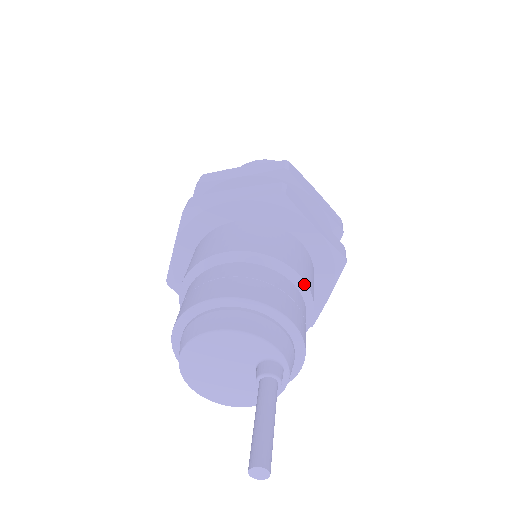
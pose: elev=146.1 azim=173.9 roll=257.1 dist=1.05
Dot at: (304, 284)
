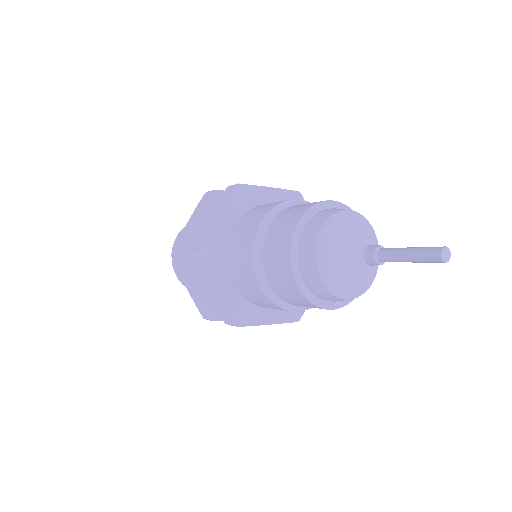
Dot at: occluded
